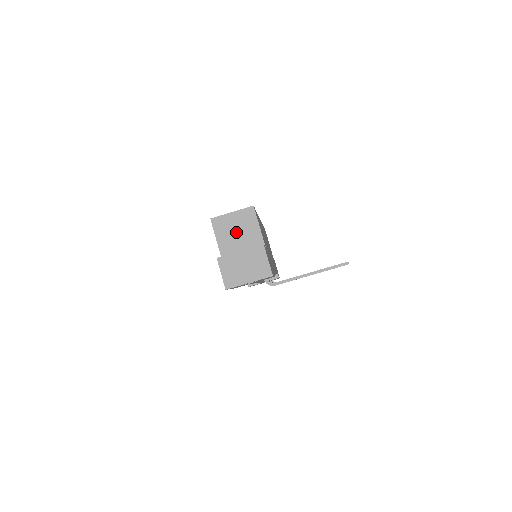
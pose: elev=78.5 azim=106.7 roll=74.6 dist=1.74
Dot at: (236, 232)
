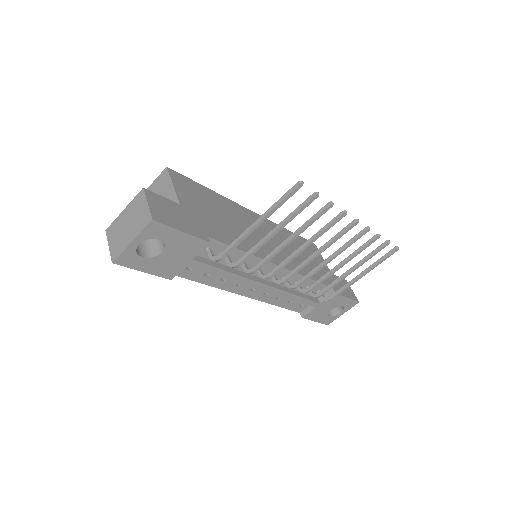
Dot at: occluded
